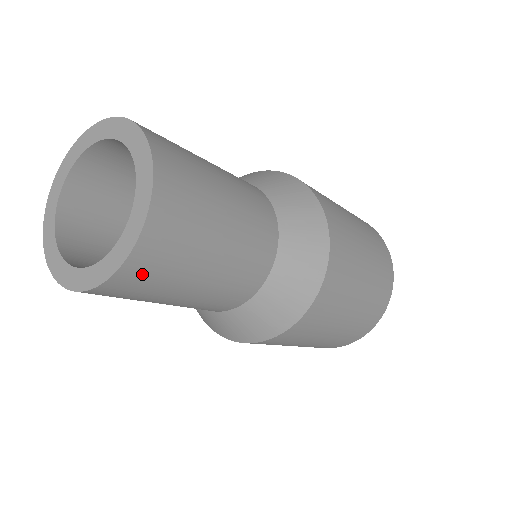
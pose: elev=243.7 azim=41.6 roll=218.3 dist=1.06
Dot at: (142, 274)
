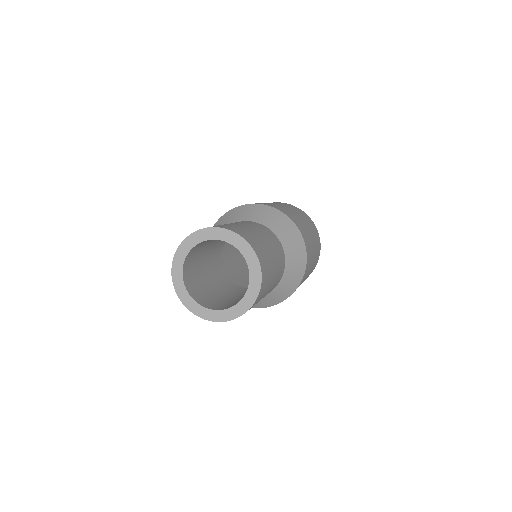
Dot at: occluded
